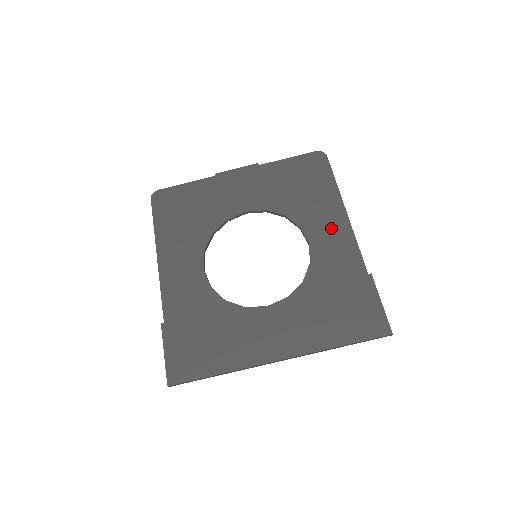
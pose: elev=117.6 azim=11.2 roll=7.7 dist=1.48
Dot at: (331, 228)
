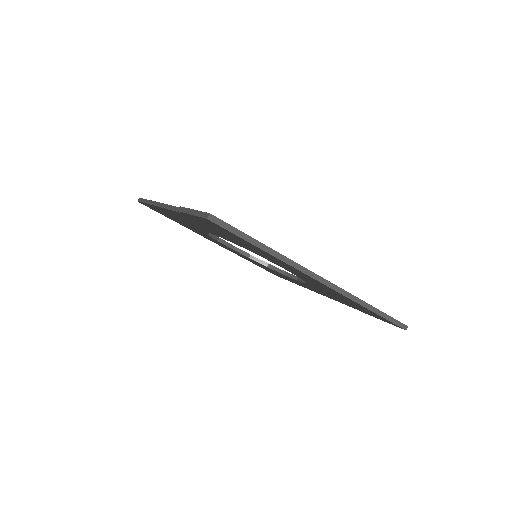
Dot at: occluded
